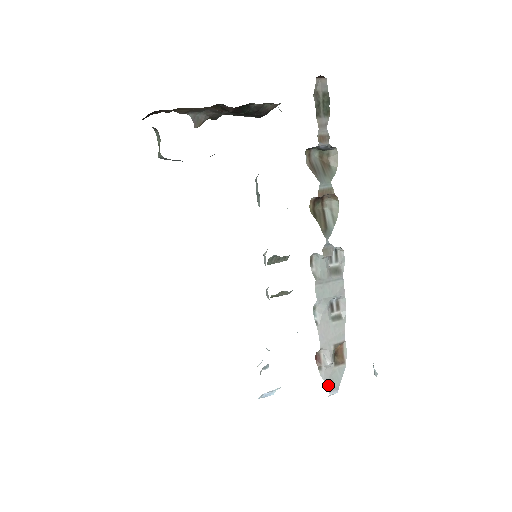
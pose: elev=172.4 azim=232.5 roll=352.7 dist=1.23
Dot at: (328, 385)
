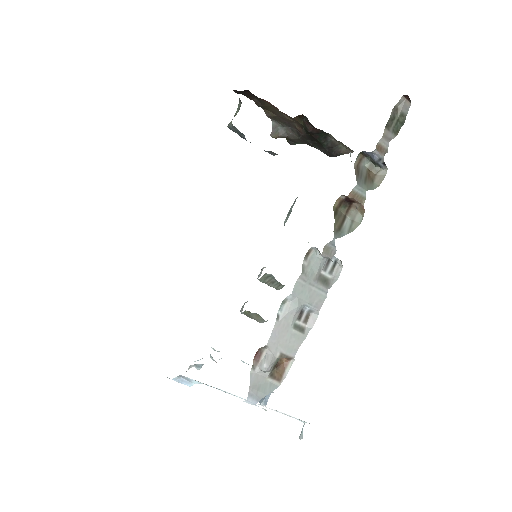
Dot at: (251, 389)
